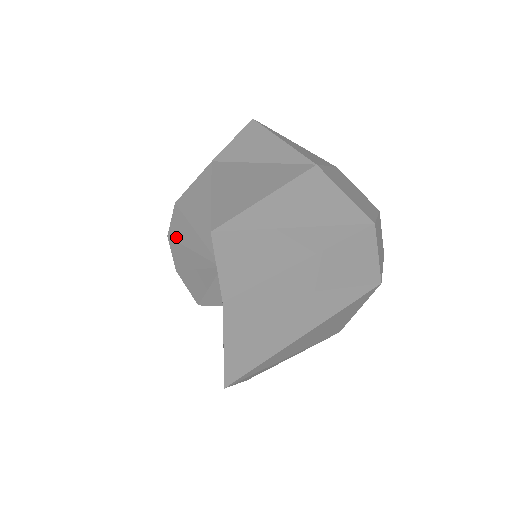
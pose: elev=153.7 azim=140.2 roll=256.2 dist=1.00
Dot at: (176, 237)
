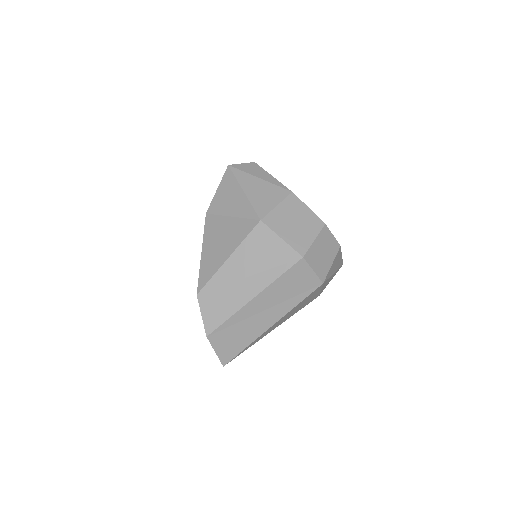
Dot at: occluded
